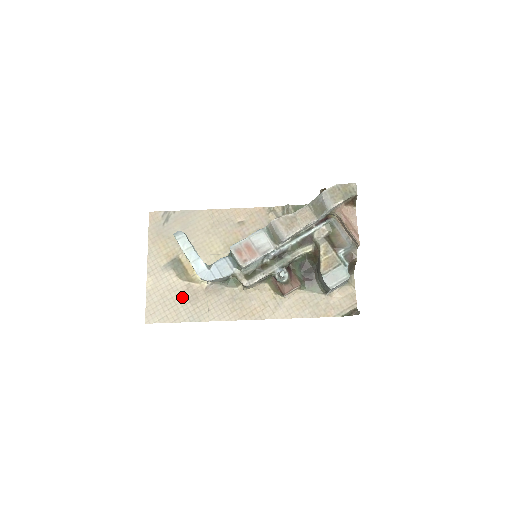
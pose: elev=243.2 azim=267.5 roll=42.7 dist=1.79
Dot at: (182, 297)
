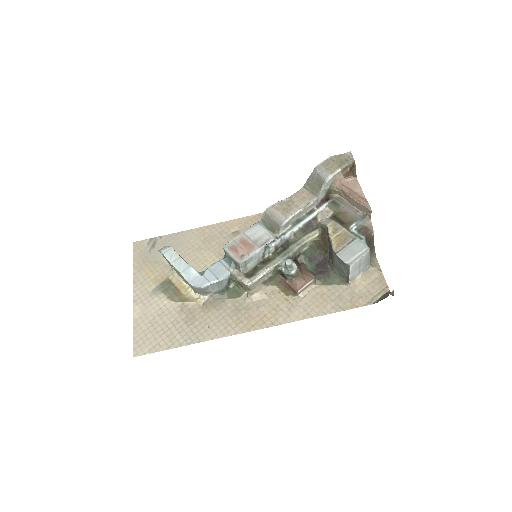
Dot at: (176, 319)
